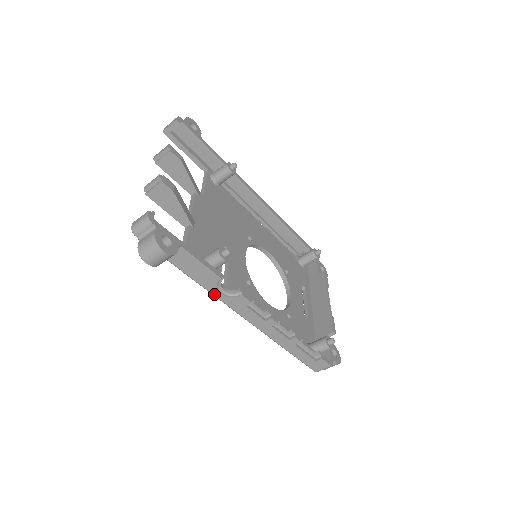
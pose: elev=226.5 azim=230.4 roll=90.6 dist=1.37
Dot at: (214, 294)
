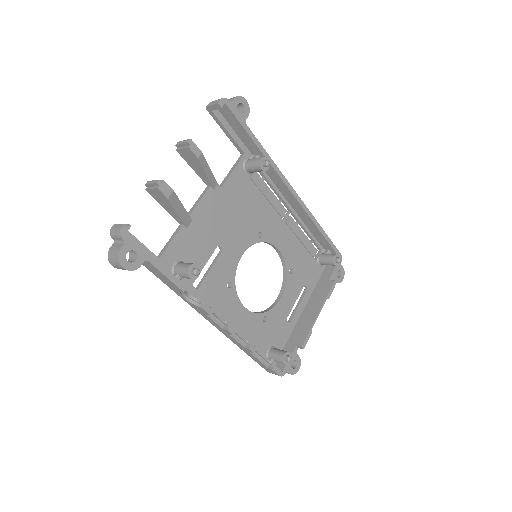
Dot at: (180, 296)
